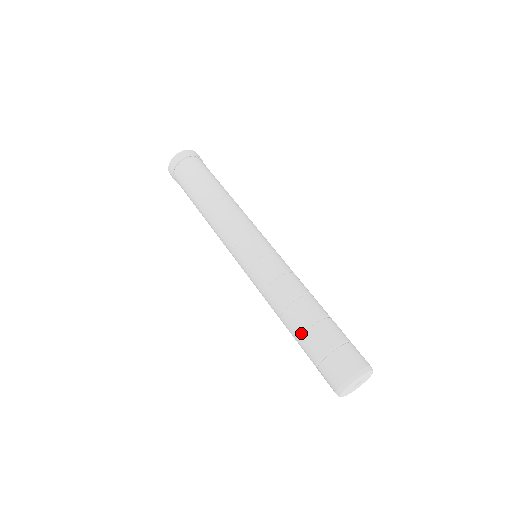
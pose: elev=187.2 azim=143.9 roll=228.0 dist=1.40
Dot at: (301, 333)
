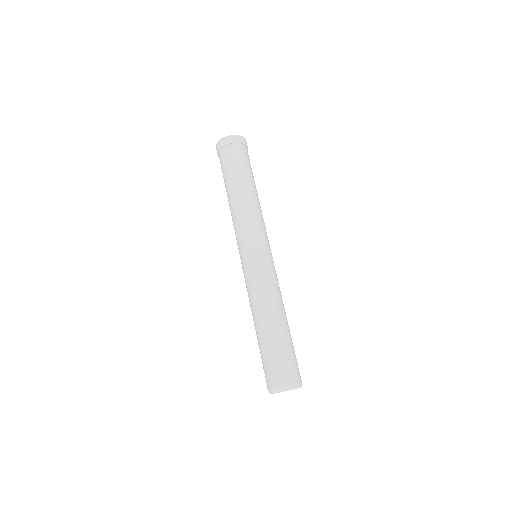
Dot at: (258, 339)
